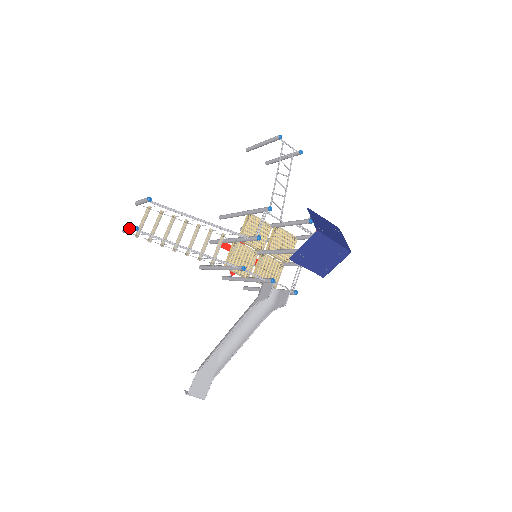
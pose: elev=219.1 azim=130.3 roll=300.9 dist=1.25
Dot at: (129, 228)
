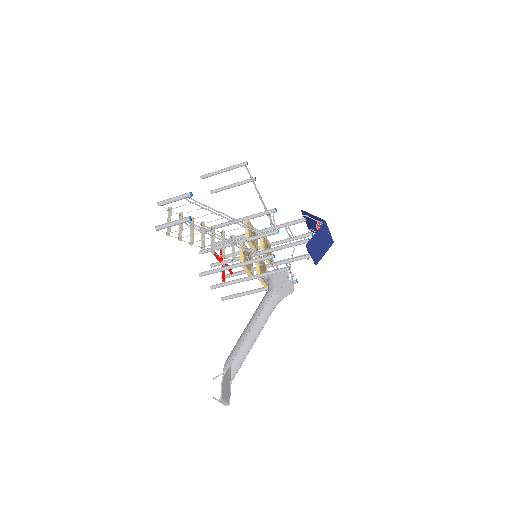
Dot at: (176, 221)
